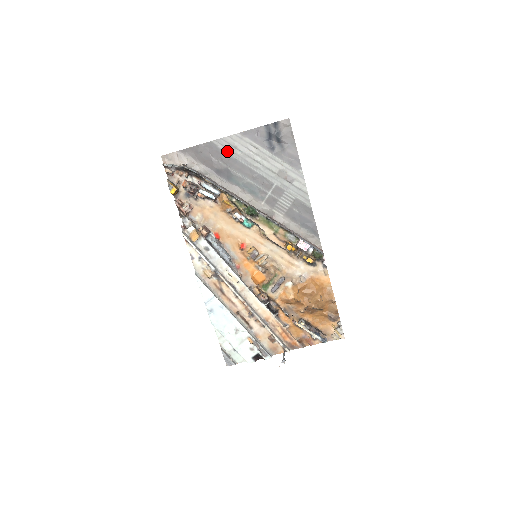
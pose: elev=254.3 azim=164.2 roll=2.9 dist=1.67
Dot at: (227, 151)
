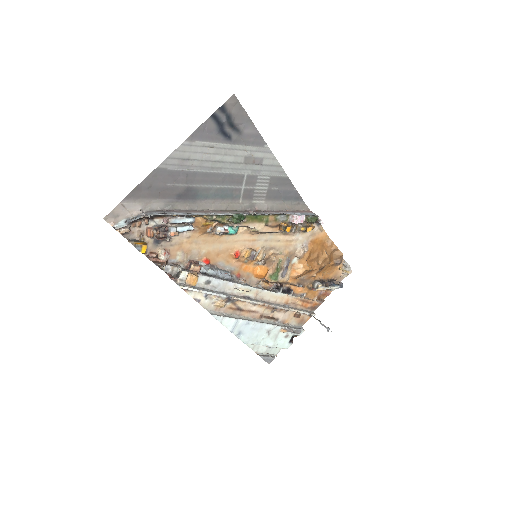
Dot at: (180, 168)
